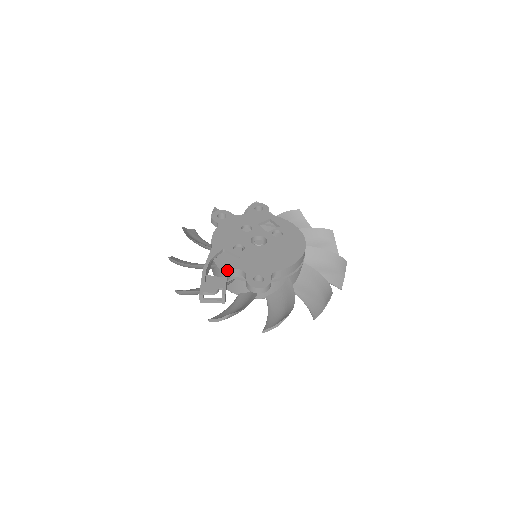
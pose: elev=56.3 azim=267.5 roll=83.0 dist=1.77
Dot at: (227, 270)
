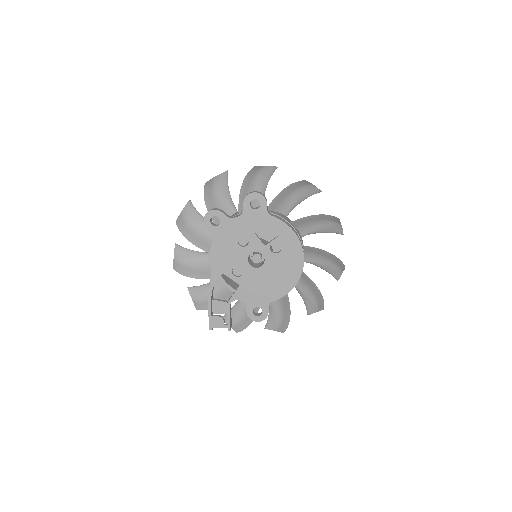
Dot at: (229, 302)
